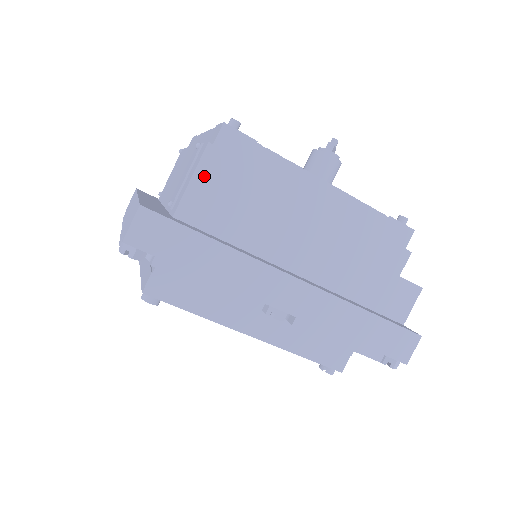
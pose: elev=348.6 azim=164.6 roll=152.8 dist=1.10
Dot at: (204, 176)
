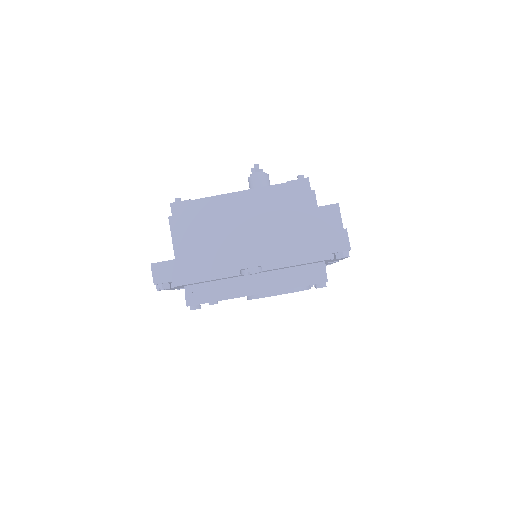
Dot at: (177, 233)
